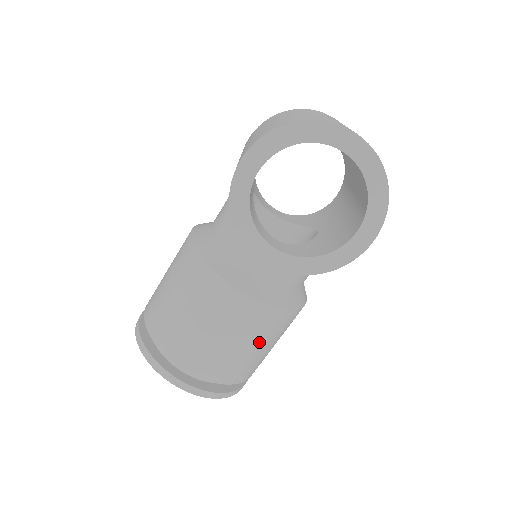
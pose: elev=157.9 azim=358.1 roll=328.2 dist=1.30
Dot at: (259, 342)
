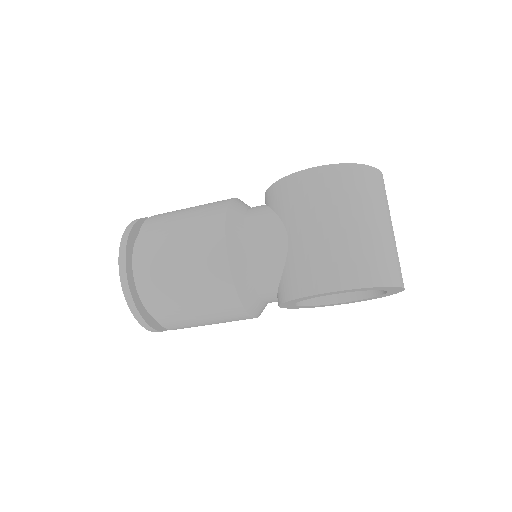
Dot at: occluded
